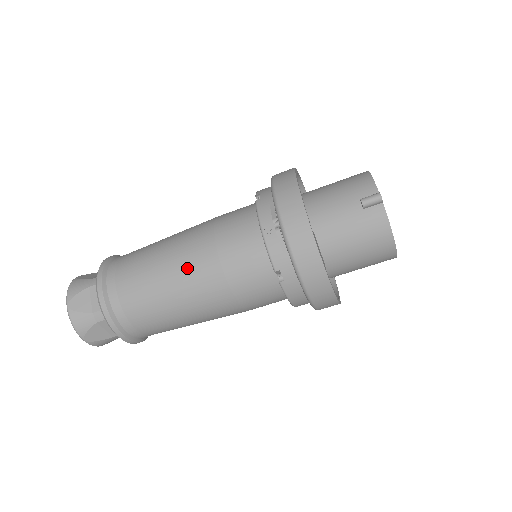
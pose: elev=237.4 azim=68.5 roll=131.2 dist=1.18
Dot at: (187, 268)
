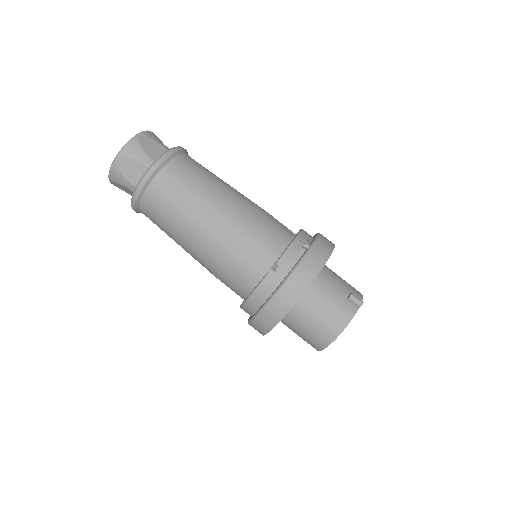
Dot at: (232, 205)
